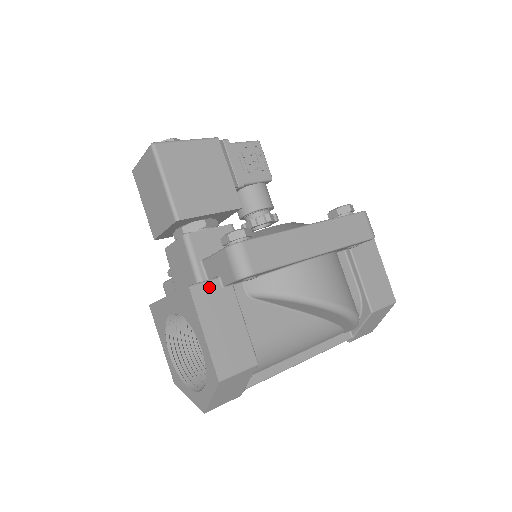
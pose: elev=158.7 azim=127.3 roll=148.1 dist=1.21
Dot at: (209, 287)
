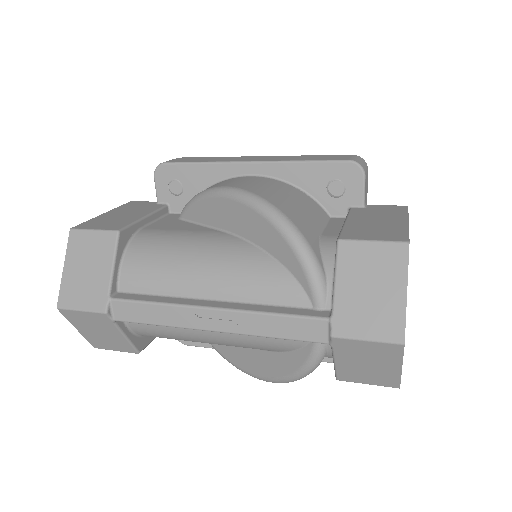
Dot at: (146, 203)
